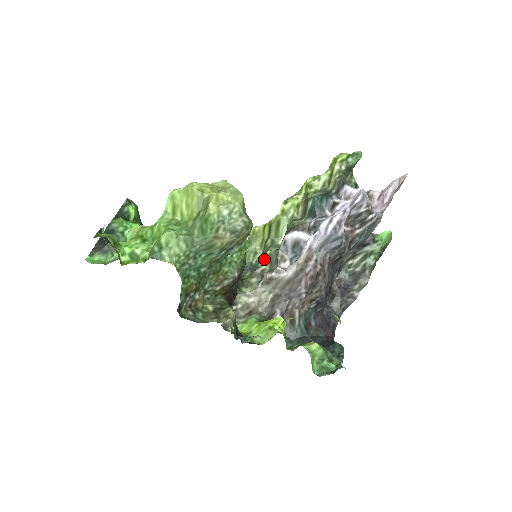
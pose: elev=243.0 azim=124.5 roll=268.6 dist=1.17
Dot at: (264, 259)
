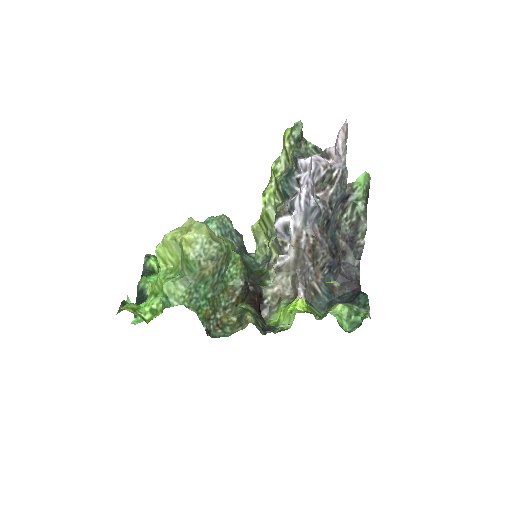
Dot at: (271, 250)
